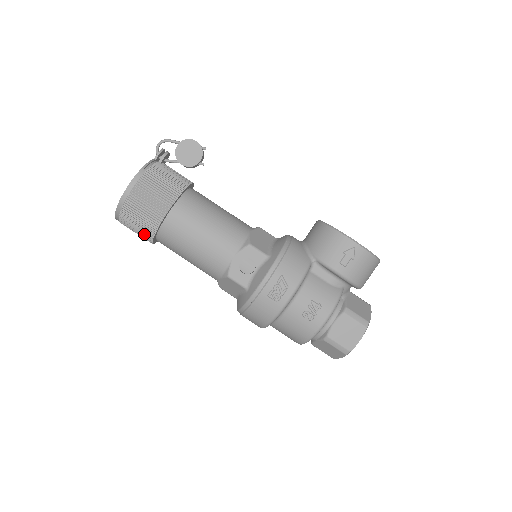
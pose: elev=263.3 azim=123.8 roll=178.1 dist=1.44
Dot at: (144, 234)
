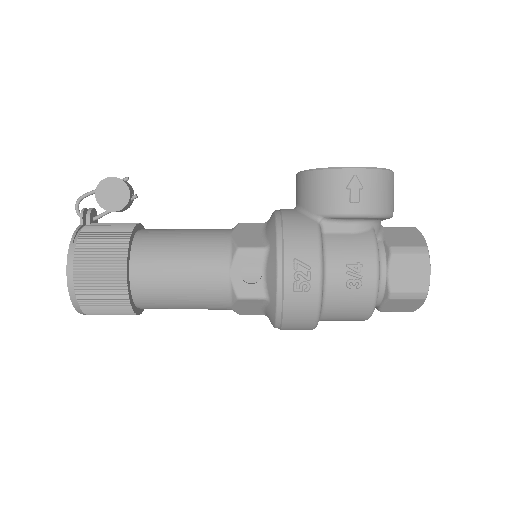
Dot at: (120, 311)
